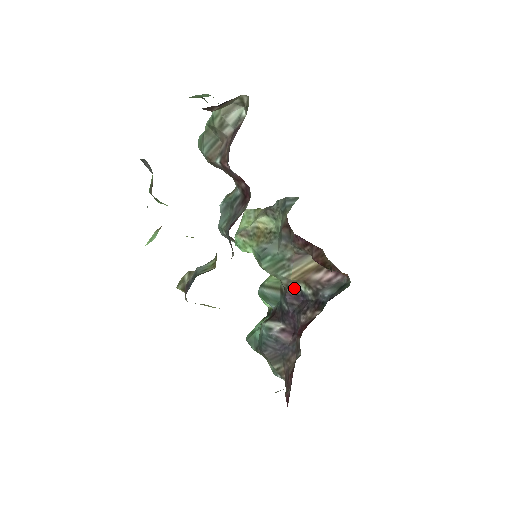
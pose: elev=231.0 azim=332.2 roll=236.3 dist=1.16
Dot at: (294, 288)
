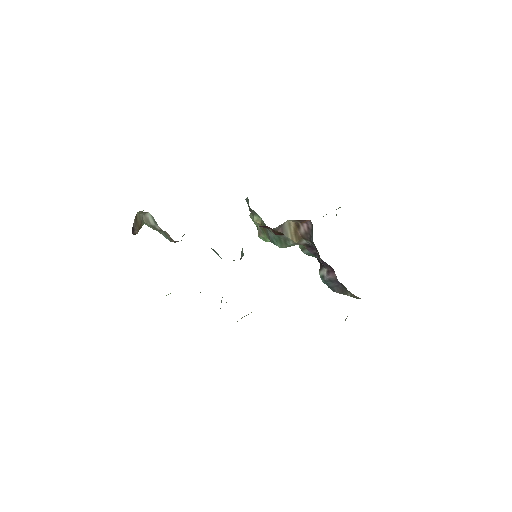
Dot at: (306, 244)
